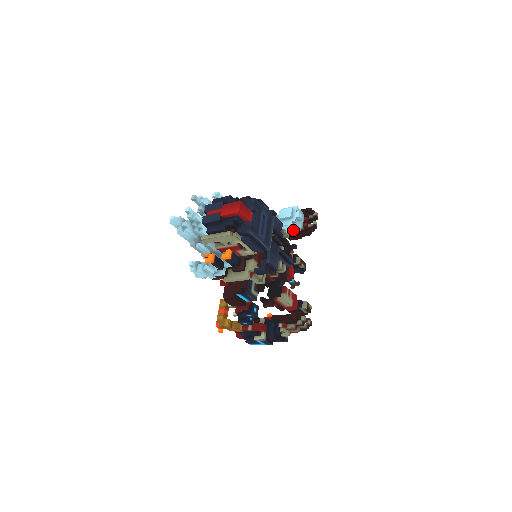
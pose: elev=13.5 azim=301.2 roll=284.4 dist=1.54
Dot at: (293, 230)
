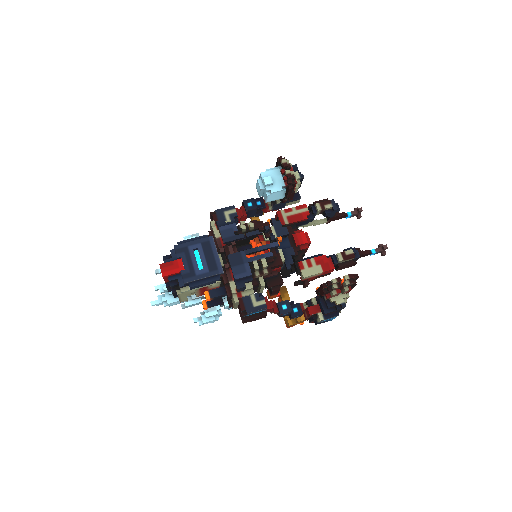
Dot at: (279, 195)
